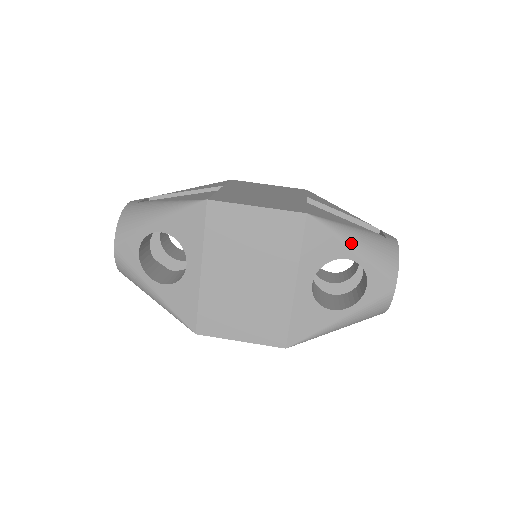
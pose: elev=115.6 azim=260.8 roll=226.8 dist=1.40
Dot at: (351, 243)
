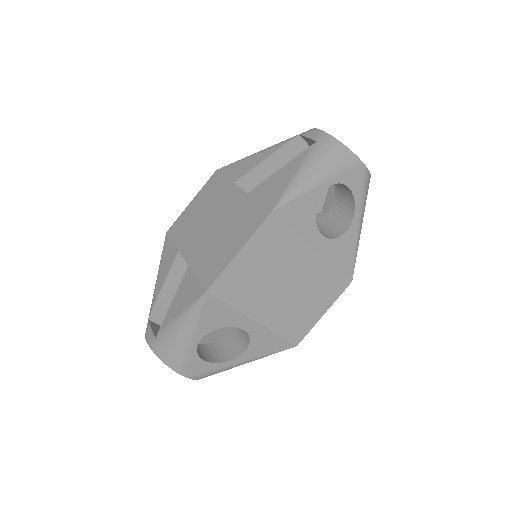
Dot at: (312, 184)
